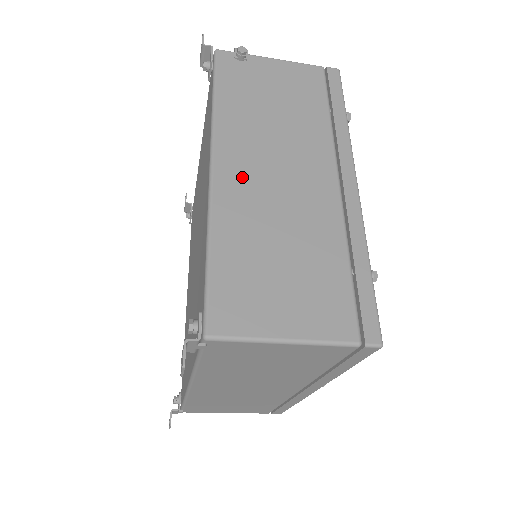
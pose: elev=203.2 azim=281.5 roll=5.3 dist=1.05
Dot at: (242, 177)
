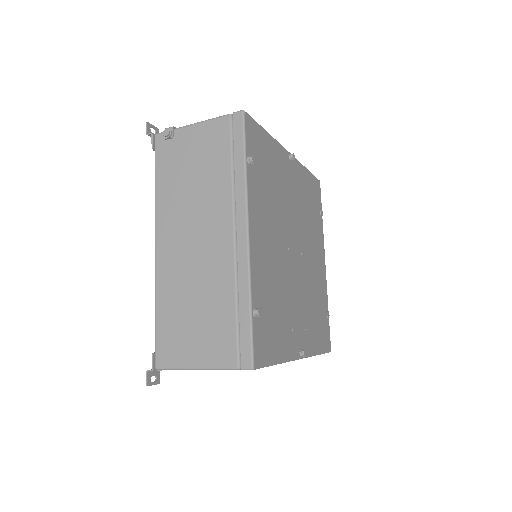
Dot at: (172, 251)
